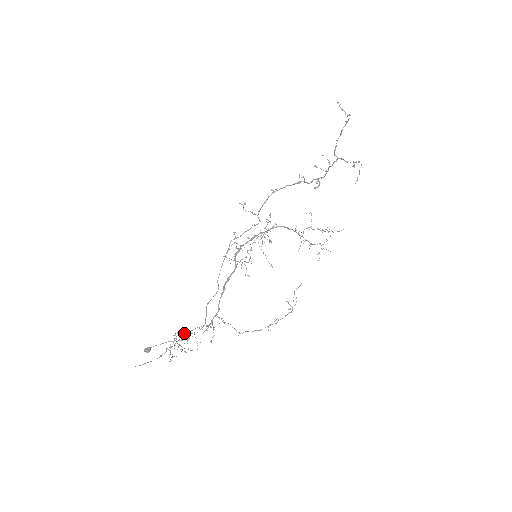
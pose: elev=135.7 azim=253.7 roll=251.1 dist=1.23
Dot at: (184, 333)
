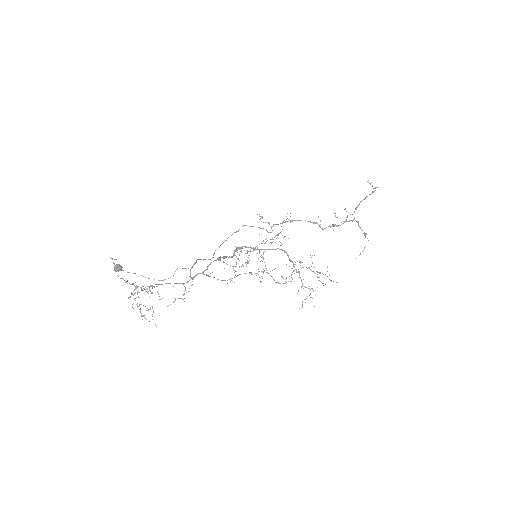
Dot at: occluded
